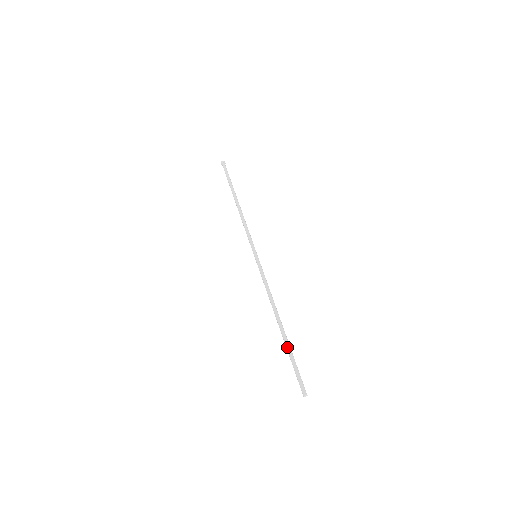
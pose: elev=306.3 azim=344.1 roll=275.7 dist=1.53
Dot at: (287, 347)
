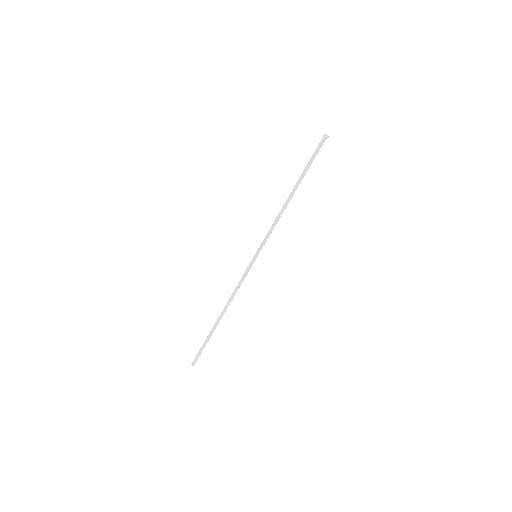
Dot at: (210, 334)
